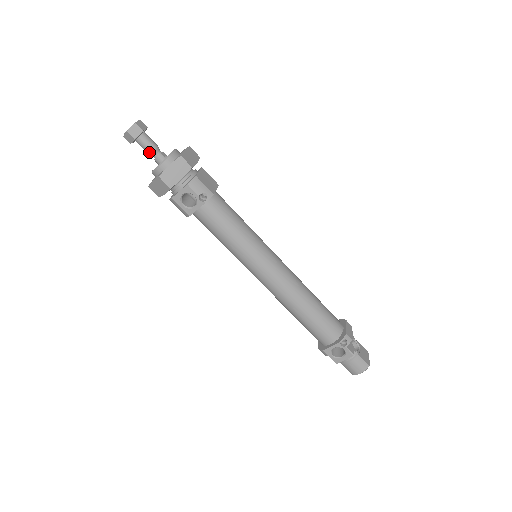
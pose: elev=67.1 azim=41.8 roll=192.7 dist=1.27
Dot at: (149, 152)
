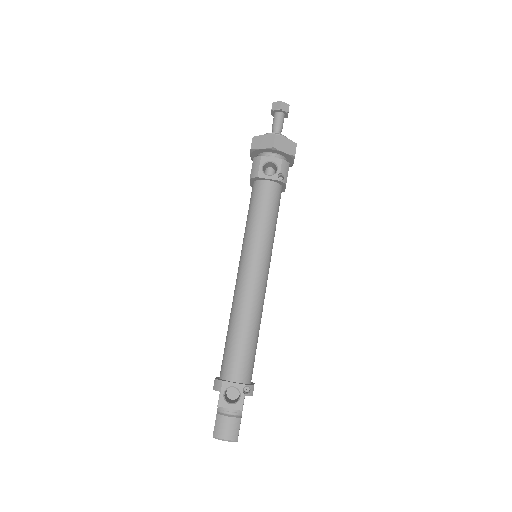
Dot at: (276, 125)
